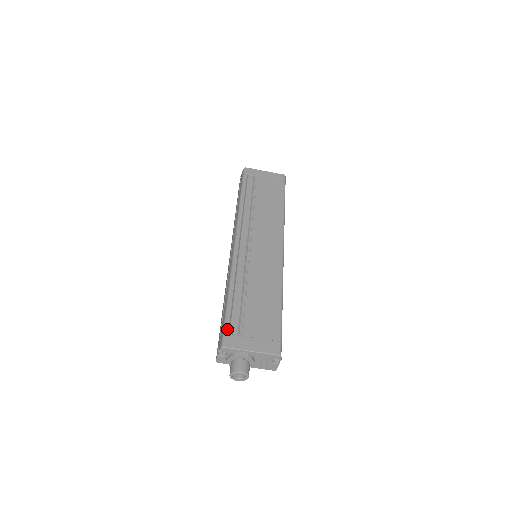
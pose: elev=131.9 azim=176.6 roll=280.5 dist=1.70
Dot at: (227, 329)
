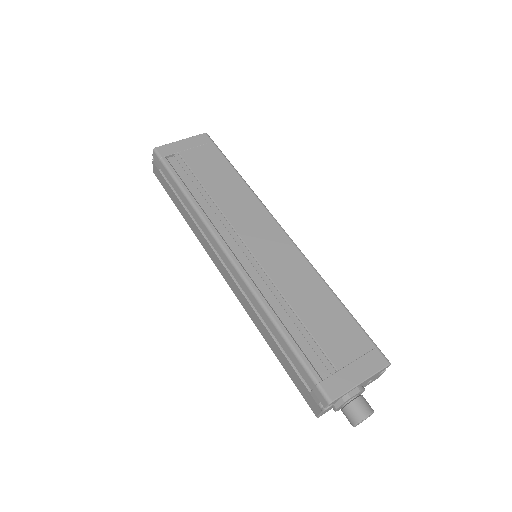
Dot at: (316, 376)
